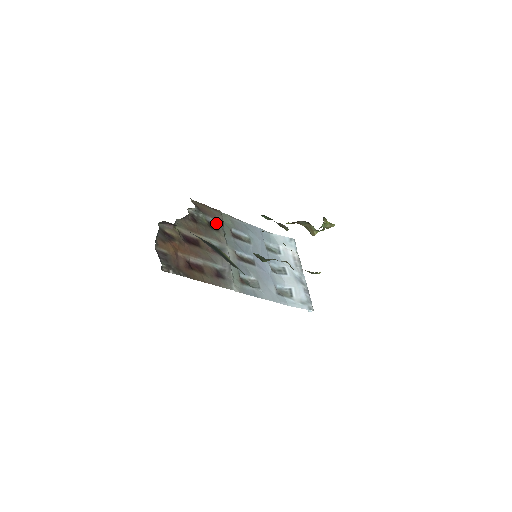
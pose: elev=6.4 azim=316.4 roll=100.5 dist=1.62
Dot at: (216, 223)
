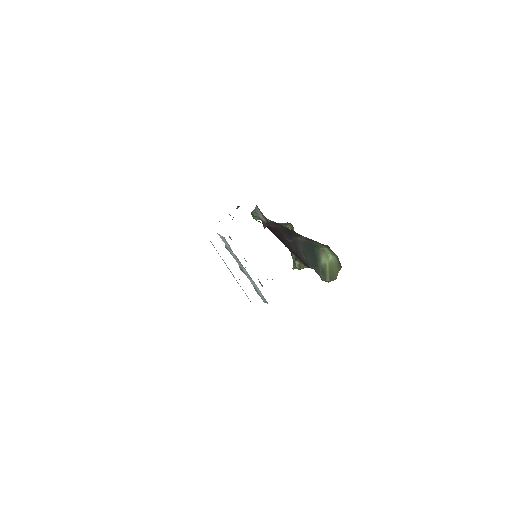
Dot at: occluded
